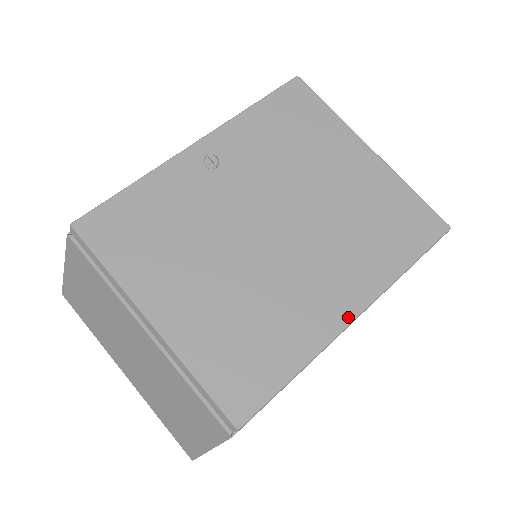
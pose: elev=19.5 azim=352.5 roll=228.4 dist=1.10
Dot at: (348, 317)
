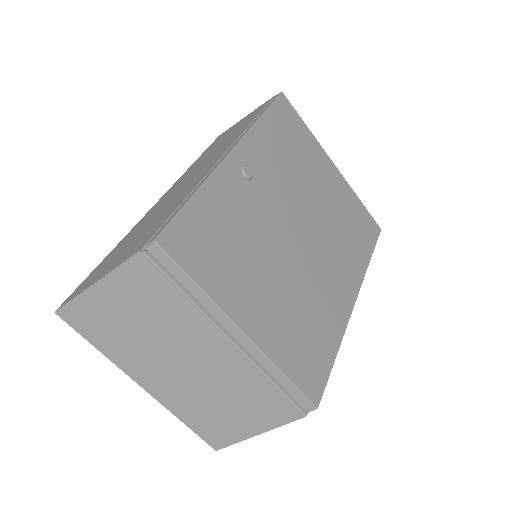
Dot at: (351, 304)
